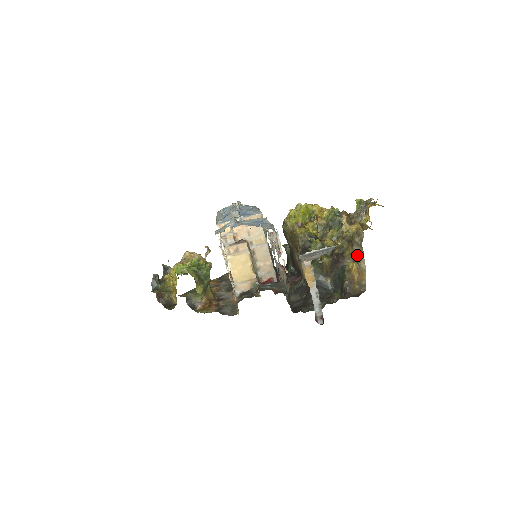
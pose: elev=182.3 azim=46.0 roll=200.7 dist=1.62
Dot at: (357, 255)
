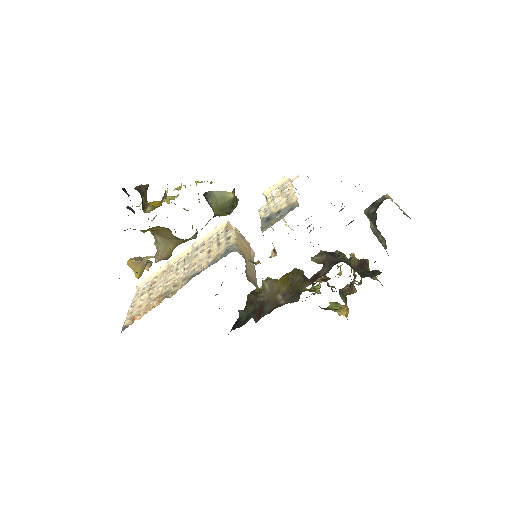
Dot at: (373, 278)
